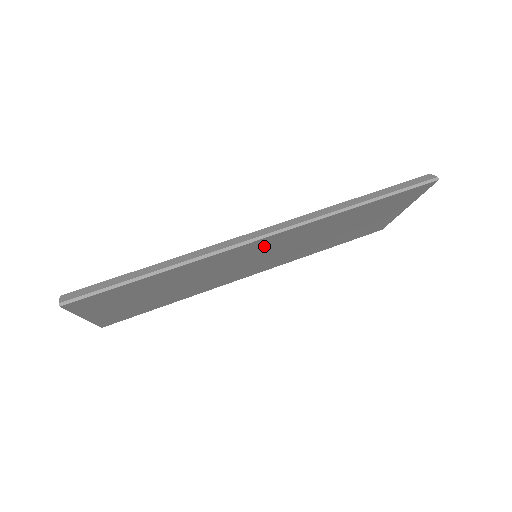
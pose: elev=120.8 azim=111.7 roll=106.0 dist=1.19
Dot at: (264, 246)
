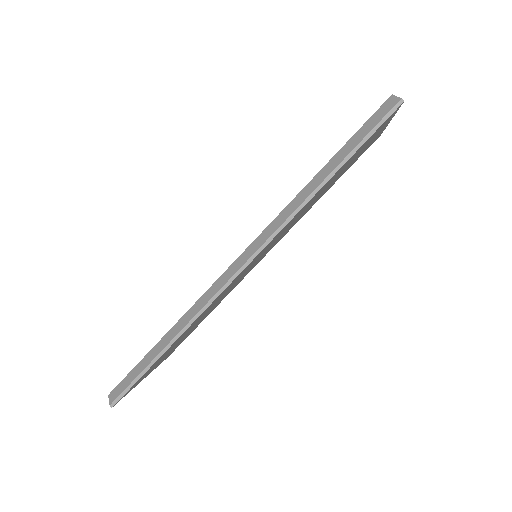
Dot at: occluded
